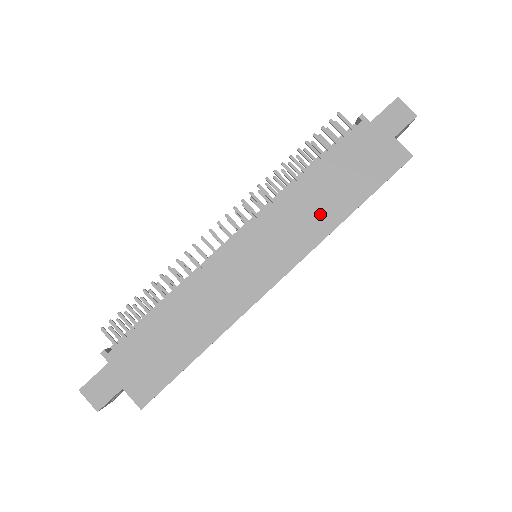
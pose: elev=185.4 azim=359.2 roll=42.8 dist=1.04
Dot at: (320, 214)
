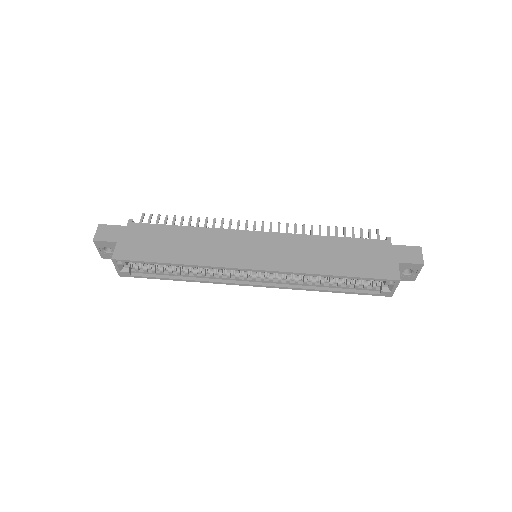
Dot at: (313, 260)
